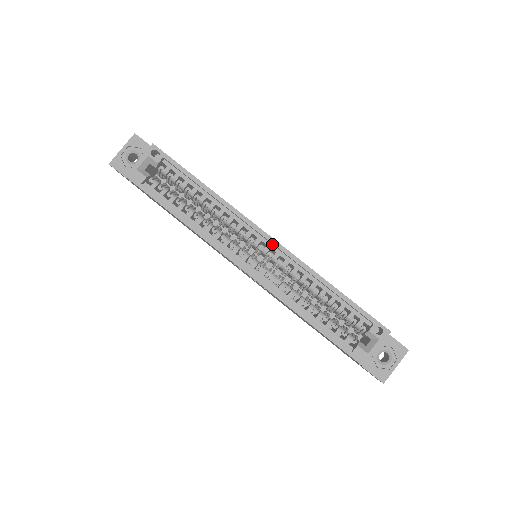
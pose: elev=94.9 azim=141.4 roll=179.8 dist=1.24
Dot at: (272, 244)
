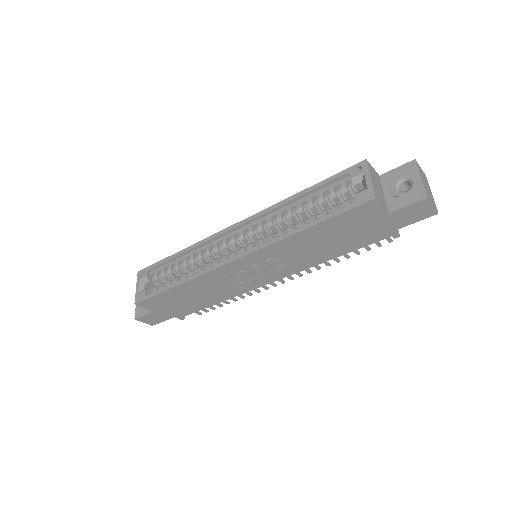
Dot at: (242, 228)
